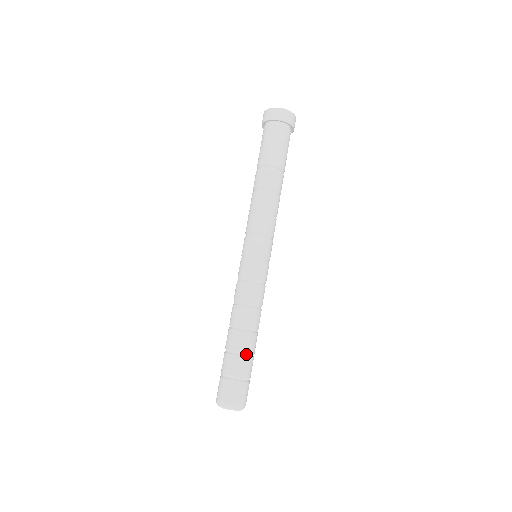
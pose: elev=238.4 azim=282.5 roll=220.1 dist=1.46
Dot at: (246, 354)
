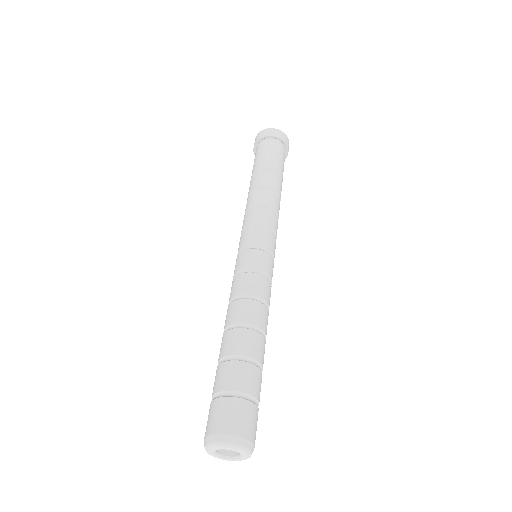
Dot at: (260, 367)
